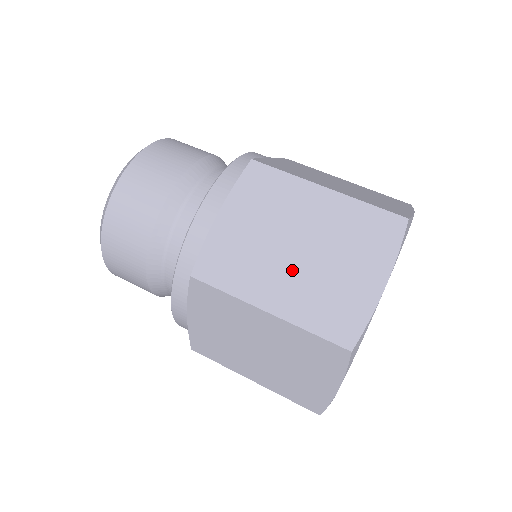
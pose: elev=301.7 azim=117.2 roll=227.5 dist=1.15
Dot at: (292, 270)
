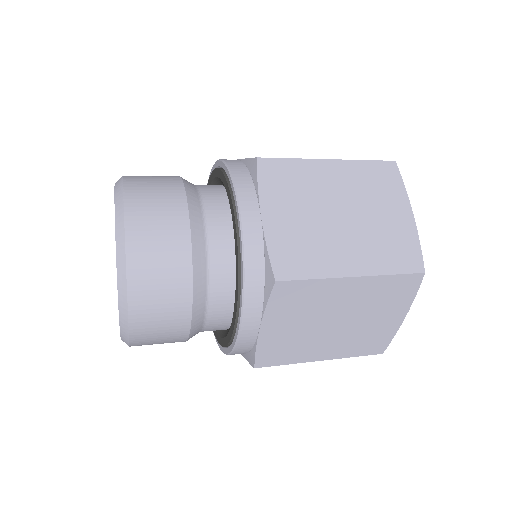
Dot at: occluded
